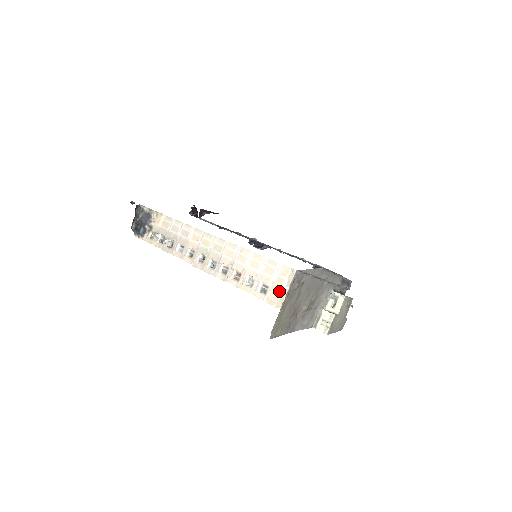
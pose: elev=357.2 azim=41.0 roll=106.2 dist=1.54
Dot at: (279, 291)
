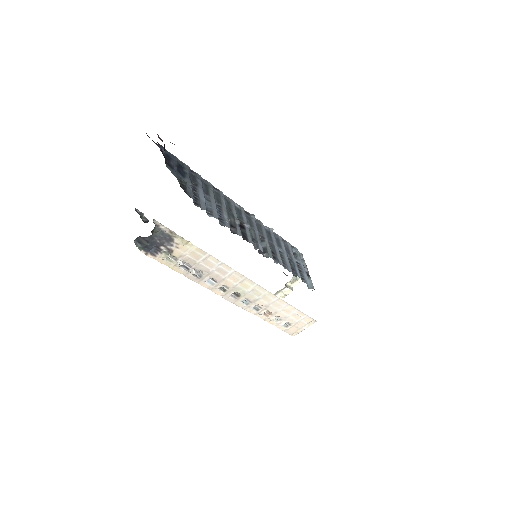
Dot at: (298, 329)
